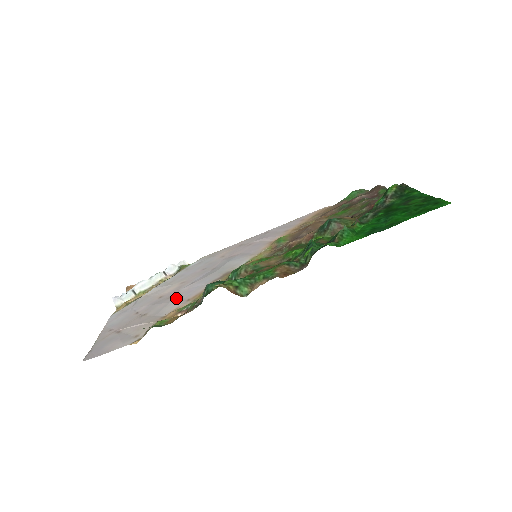
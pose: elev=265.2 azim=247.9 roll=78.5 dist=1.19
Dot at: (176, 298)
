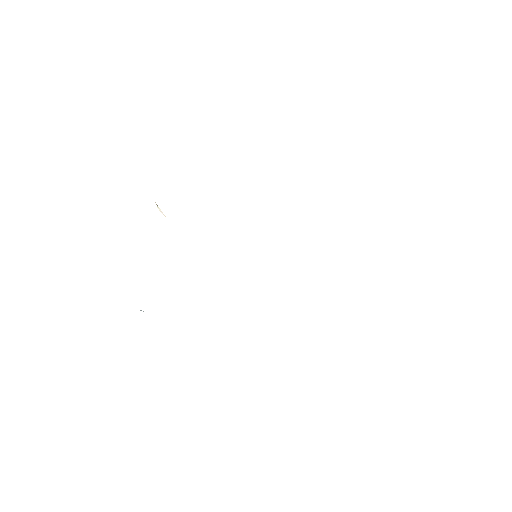
Dot at: occluded
